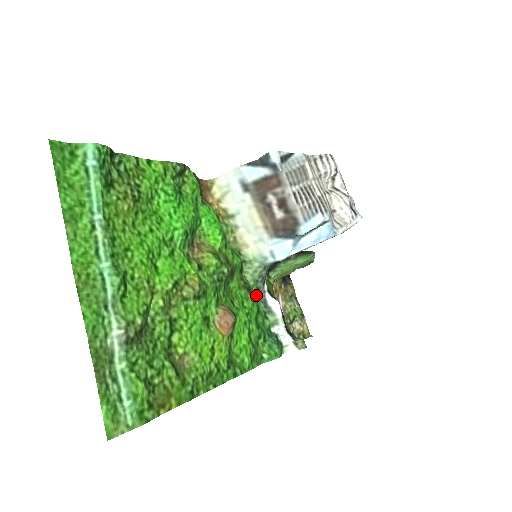
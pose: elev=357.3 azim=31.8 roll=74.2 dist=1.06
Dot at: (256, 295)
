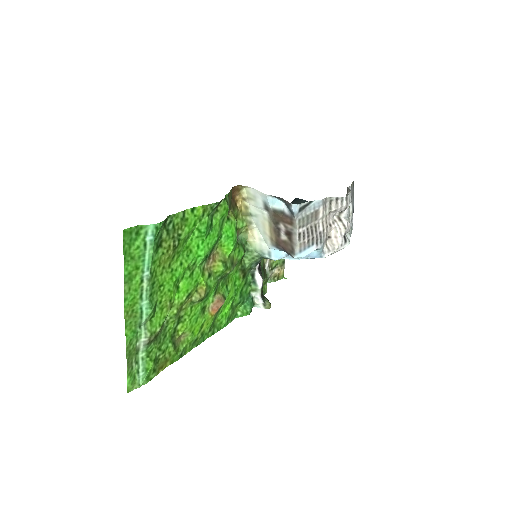
Dot at: (248, 271)
